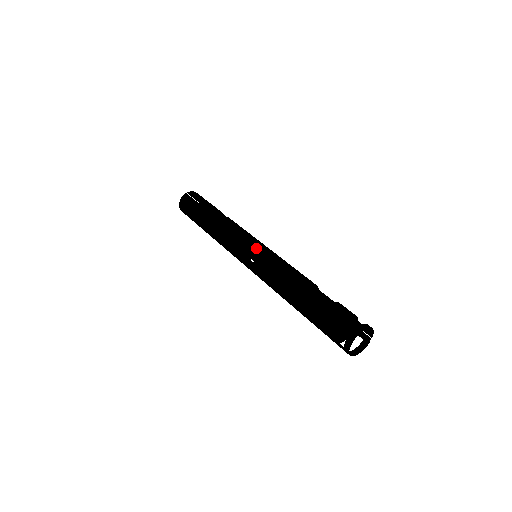
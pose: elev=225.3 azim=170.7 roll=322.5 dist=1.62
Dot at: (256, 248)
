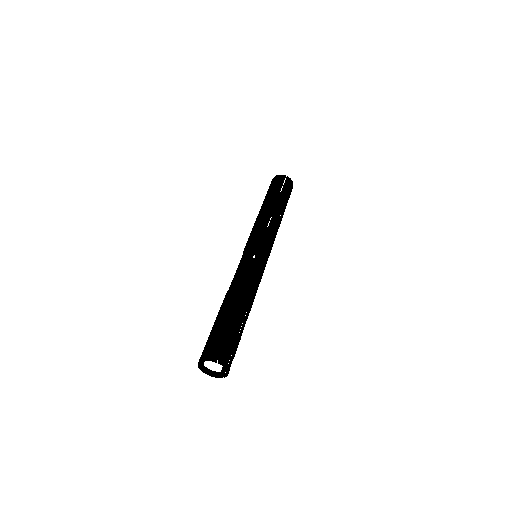
Dot at: occluded
